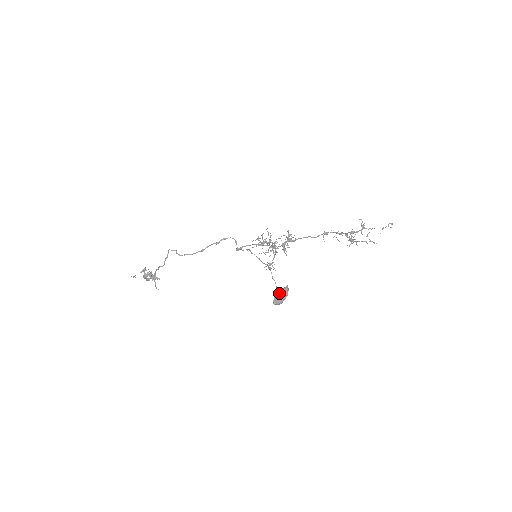
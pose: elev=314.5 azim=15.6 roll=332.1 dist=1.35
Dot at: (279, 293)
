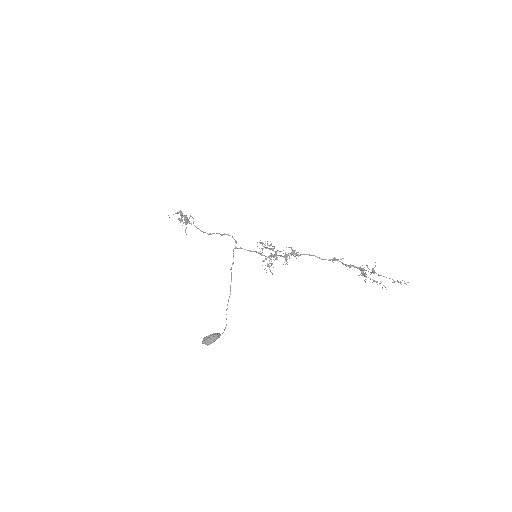
Dot at: (206, 339)
